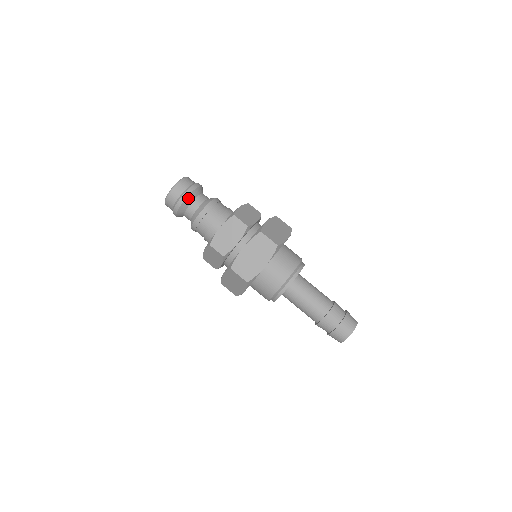
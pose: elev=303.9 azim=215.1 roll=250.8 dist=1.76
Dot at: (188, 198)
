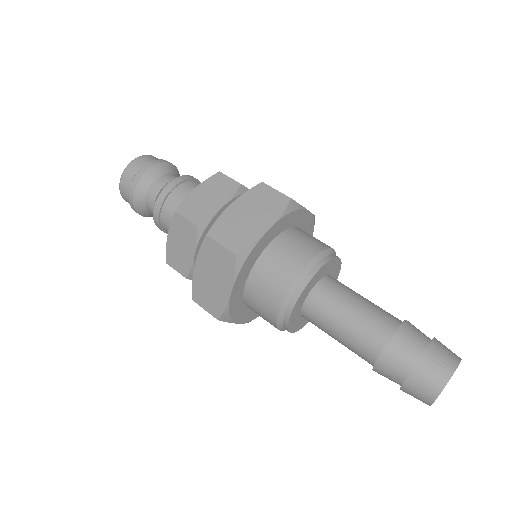
Dot at: (137, 193)
